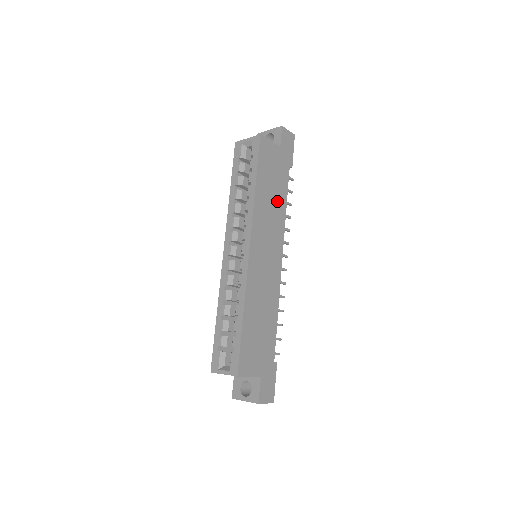
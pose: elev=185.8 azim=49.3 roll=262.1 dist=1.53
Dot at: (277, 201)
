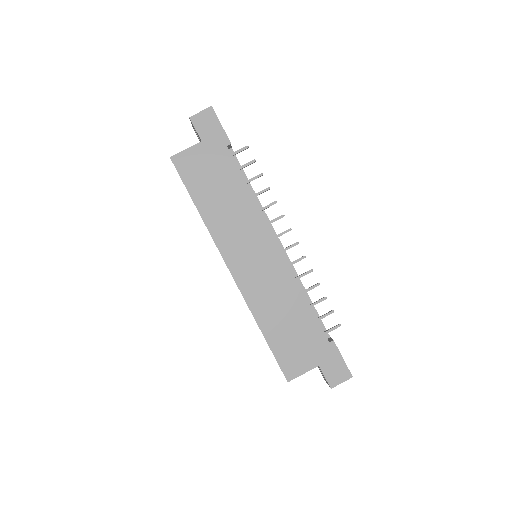
Dot at: (234, 197)
